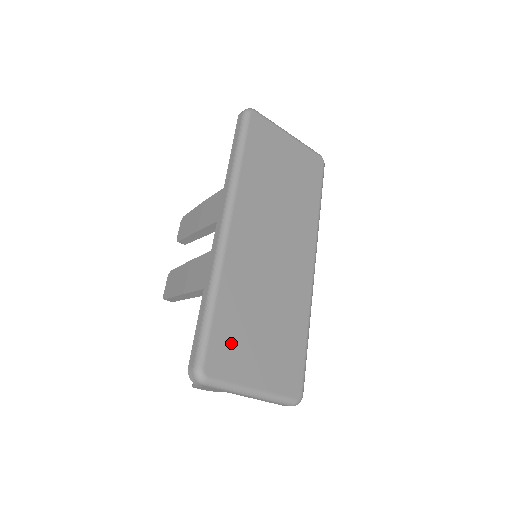
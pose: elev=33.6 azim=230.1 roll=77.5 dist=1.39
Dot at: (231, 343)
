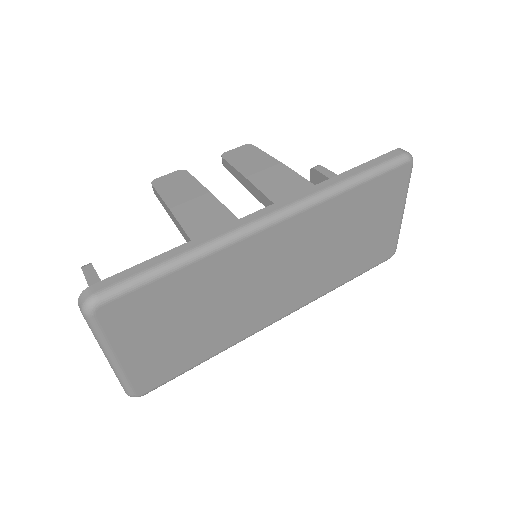
Dot at: (148, 309)
